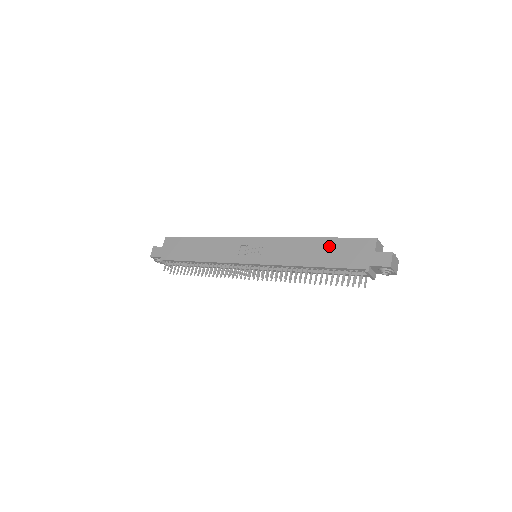
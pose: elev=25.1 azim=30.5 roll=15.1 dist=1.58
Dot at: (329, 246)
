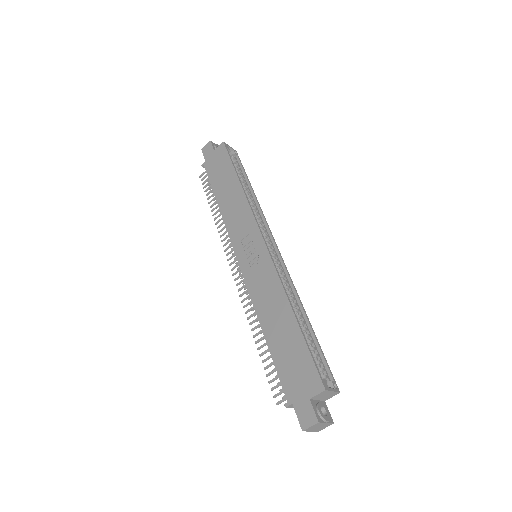
Dot at: (291, 337)
